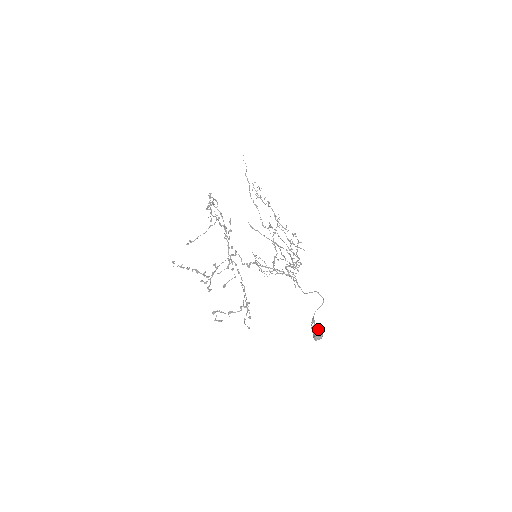
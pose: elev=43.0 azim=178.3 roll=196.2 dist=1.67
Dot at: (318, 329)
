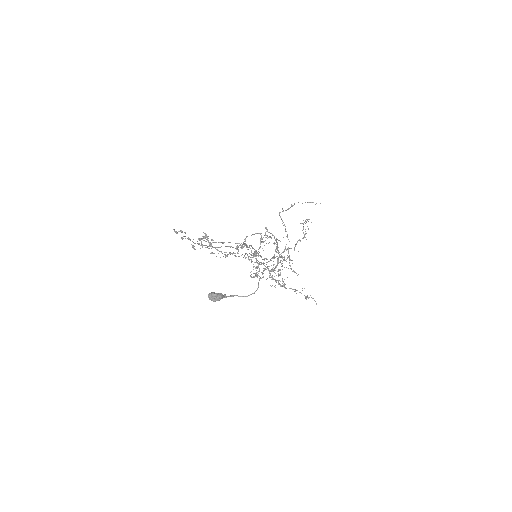
Dot at: occluded
